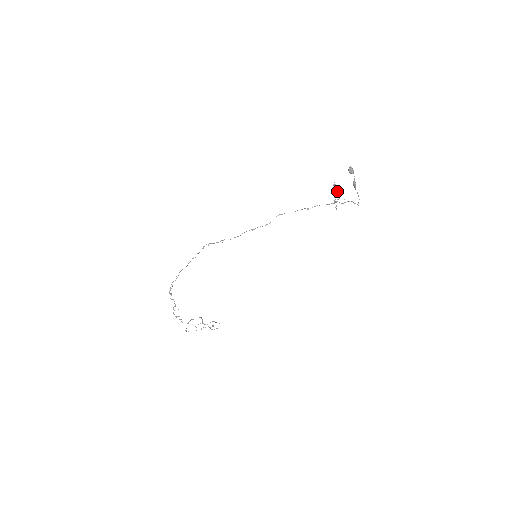
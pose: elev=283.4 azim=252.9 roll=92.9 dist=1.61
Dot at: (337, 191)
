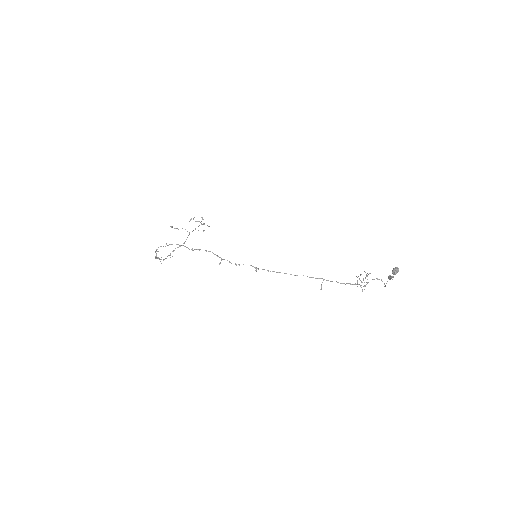
Dot at: occluded
